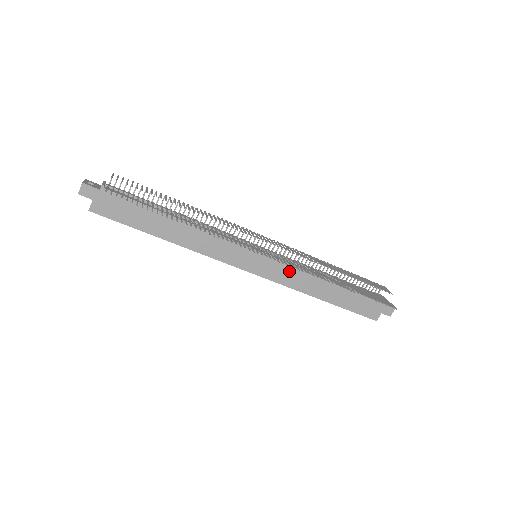
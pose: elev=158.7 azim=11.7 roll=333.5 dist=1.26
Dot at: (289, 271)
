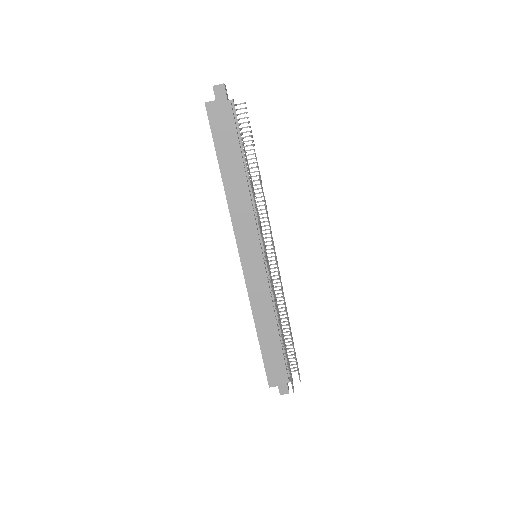
Dot at: (262, 290)
